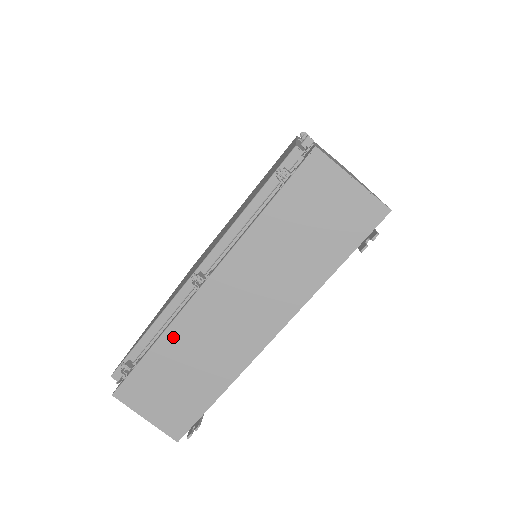
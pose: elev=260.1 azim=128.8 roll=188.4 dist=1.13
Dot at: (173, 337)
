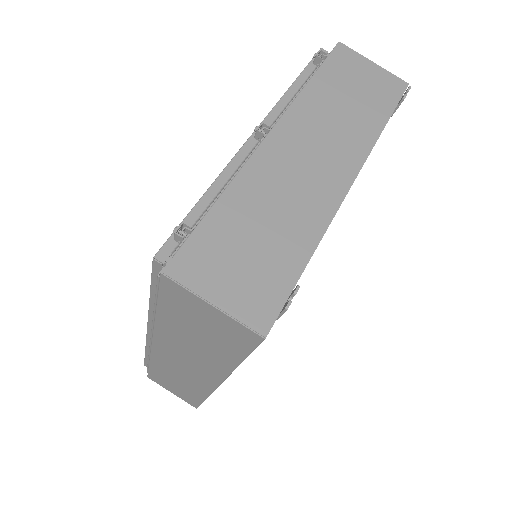
Dot at: (242, 187)
